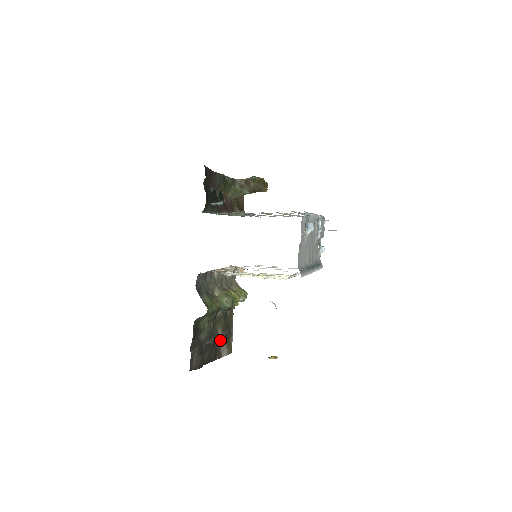
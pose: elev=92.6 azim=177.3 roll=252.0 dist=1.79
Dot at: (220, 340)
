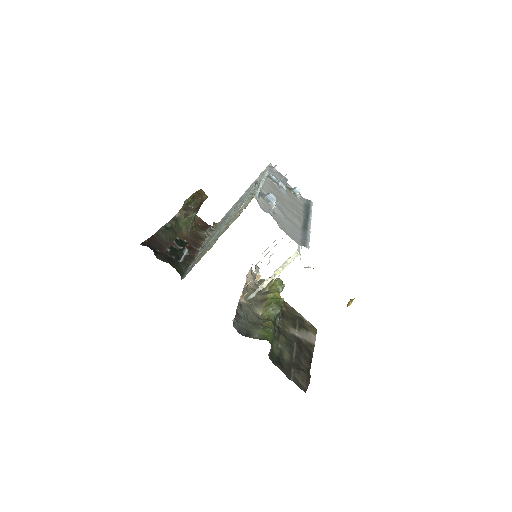
Dot at: (300, 336)
